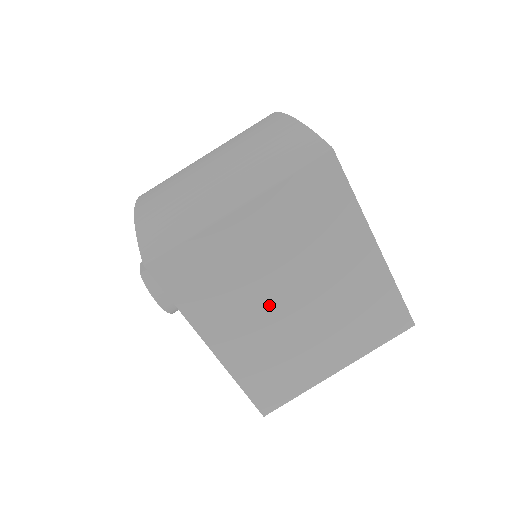
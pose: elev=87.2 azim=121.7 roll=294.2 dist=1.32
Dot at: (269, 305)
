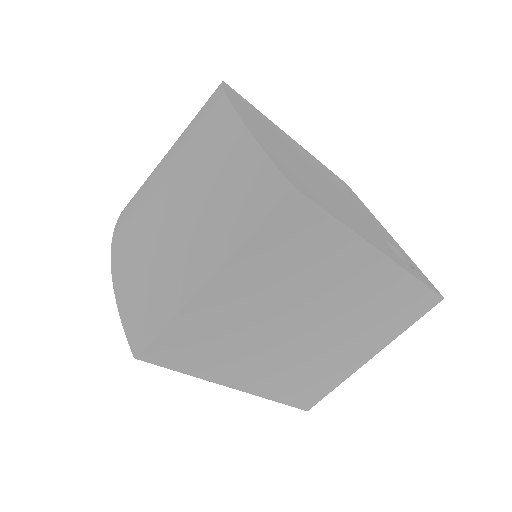
Dot at: (278, 340)
